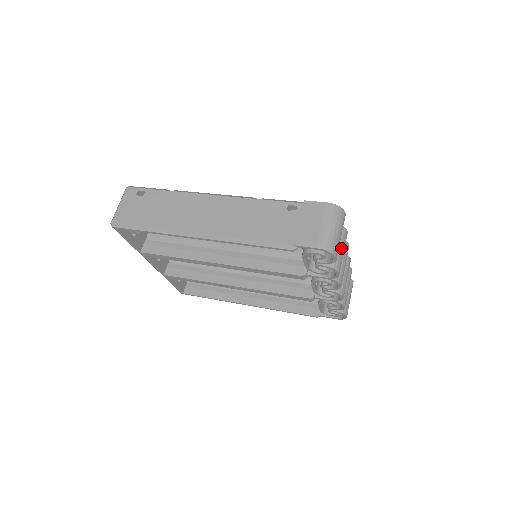
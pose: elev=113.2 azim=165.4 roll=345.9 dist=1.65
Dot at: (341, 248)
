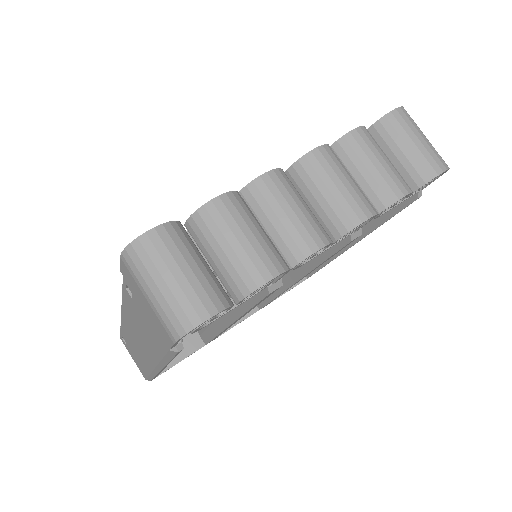
Dot at: (231, 244)
